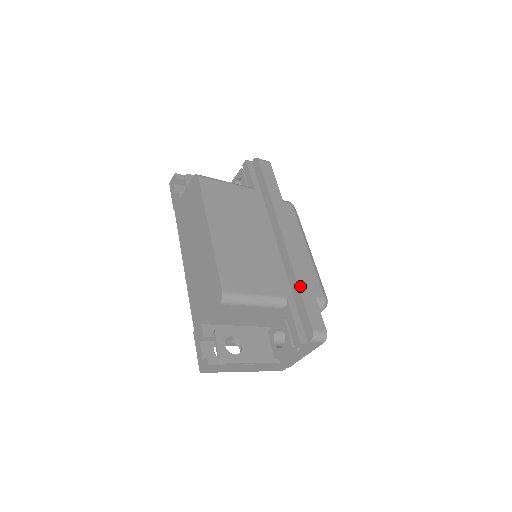
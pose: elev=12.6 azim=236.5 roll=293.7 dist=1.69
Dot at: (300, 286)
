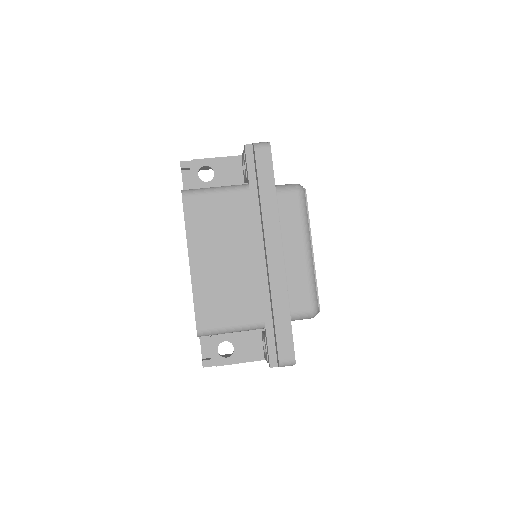
Dot at: (275, 315)
